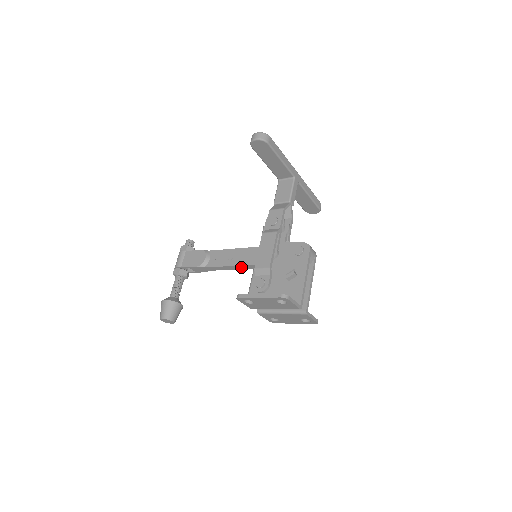
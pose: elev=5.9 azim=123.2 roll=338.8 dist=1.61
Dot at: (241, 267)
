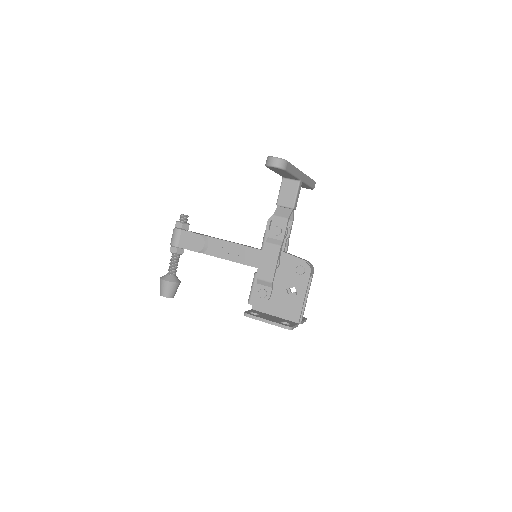
Dot at: (241, 263)
